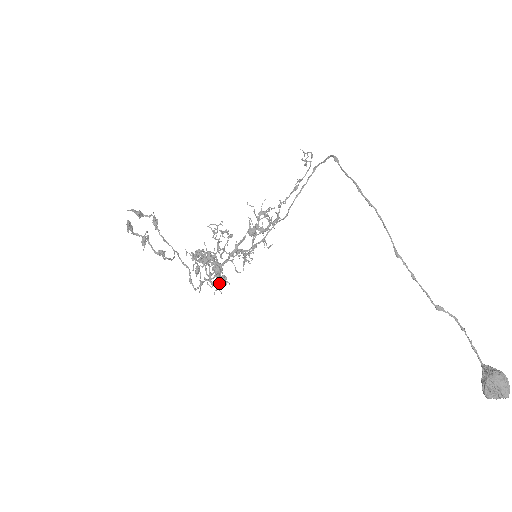
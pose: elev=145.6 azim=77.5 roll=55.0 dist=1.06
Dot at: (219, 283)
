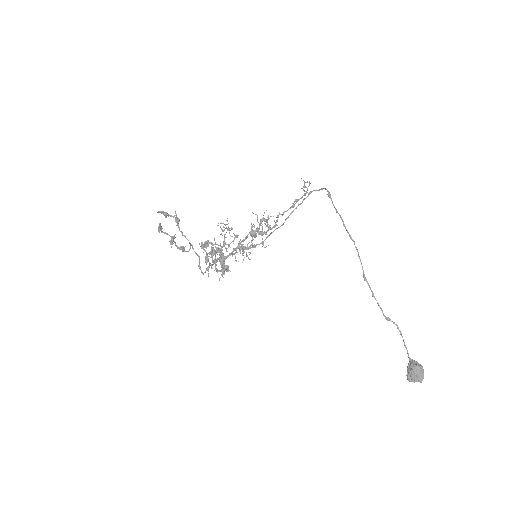
Dot at: (223, 272)
